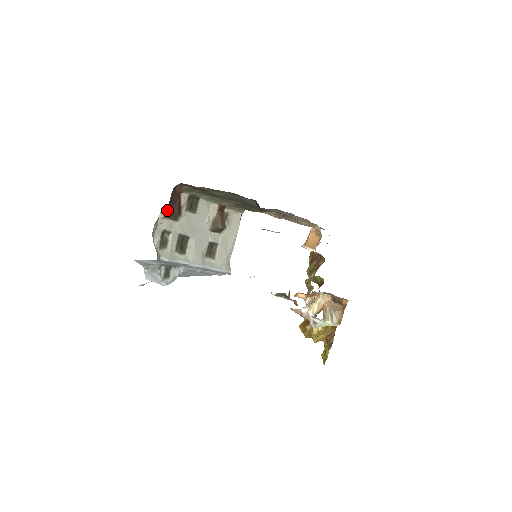
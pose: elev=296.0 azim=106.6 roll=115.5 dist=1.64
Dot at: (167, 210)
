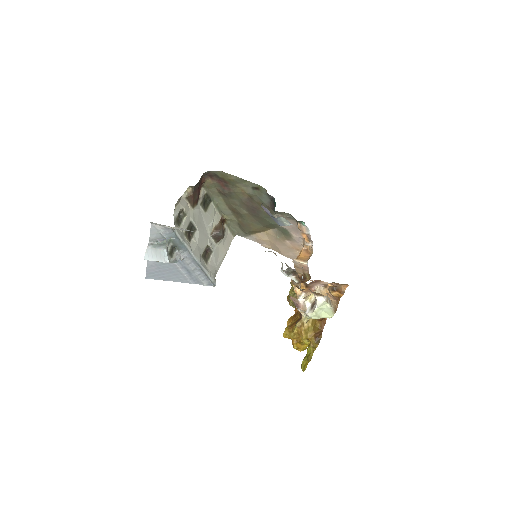
Dot at: (192, 191)
